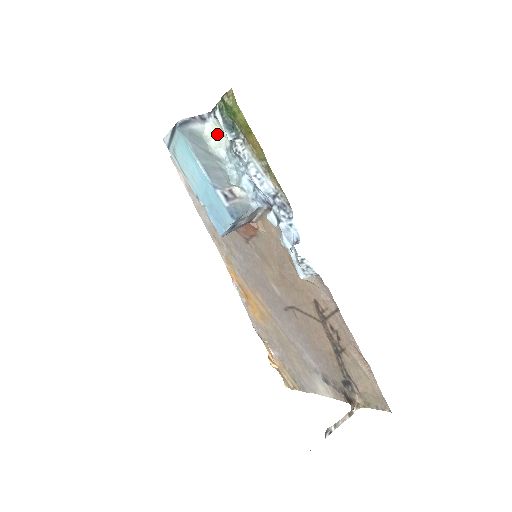
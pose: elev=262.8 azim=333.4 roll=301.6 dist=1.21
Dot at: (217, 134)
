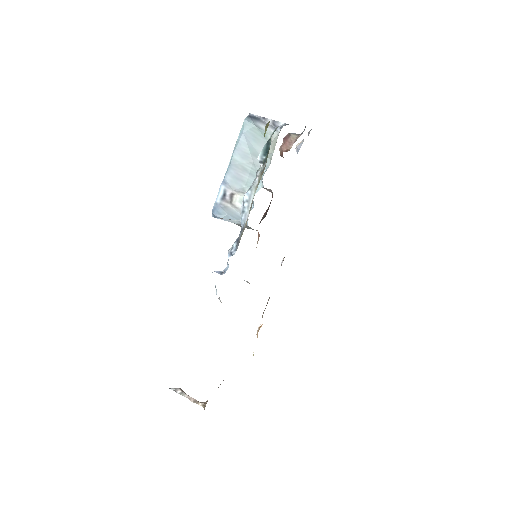
Dot at: (273, 146)
